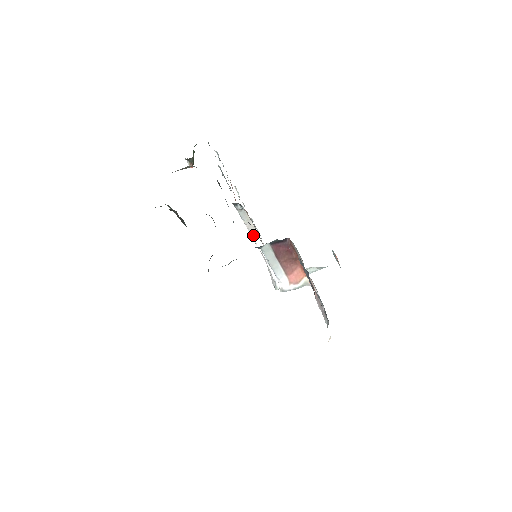
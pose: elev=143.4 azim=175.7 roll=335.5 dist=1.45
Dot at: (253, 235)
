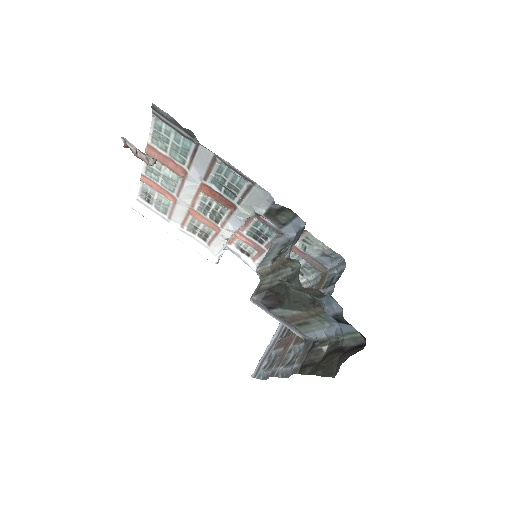
Dot at: (237, 230)
